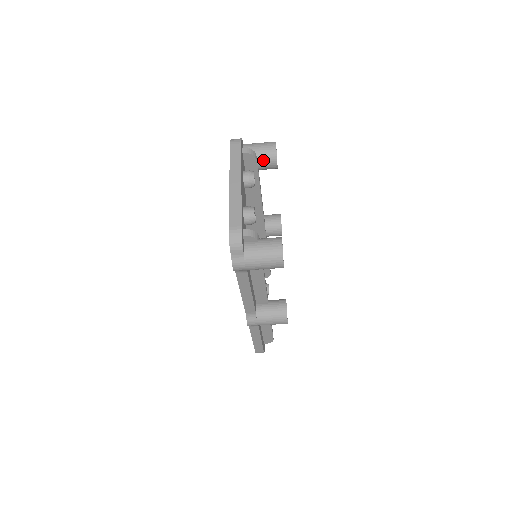
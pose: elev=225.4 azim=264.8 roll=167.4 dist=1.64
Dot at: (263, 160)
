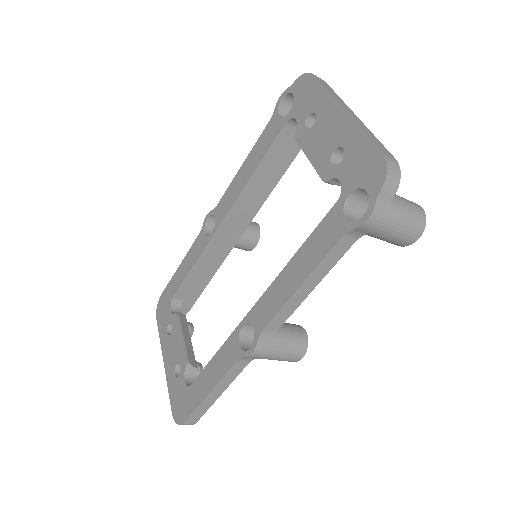
Dot at: occluded
